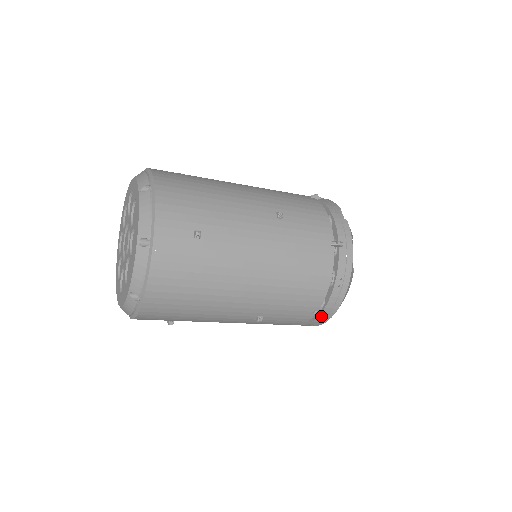
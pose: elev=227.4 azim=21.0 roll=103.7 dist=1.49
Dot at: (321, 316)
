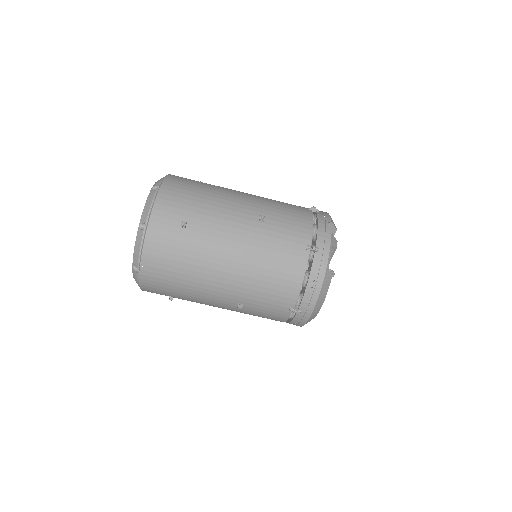
Dot at: (299, 314)
